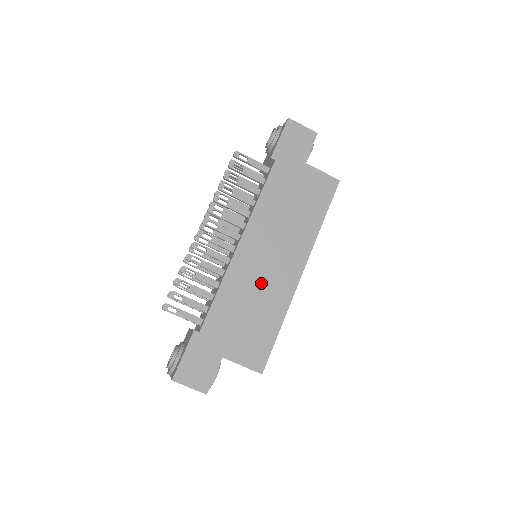
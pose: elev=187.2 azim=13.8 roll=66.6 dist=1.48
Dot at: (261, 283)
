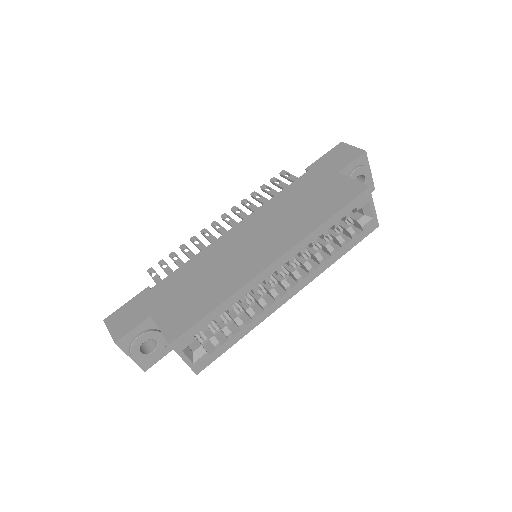
Dot at: (228, 262)
